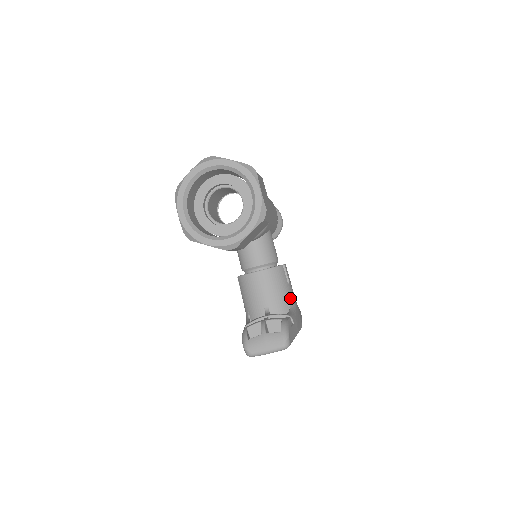
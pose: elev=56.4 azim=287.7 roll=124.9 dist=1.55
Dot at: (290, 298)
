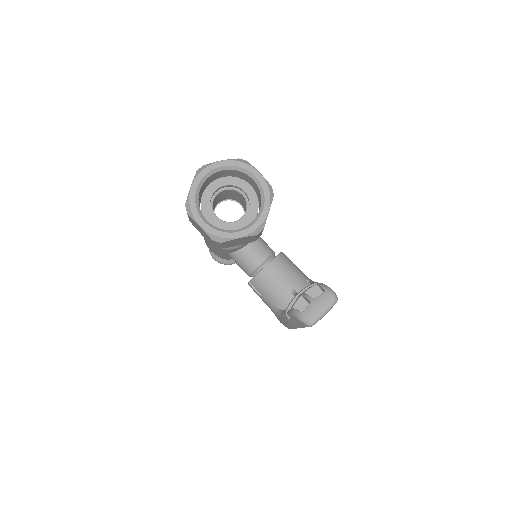
Dot at: (303, 275)
